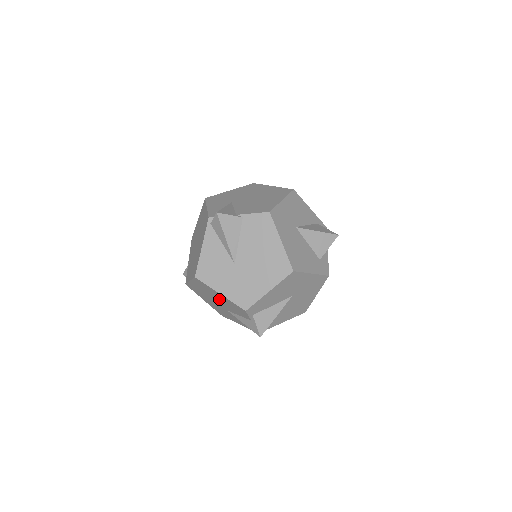
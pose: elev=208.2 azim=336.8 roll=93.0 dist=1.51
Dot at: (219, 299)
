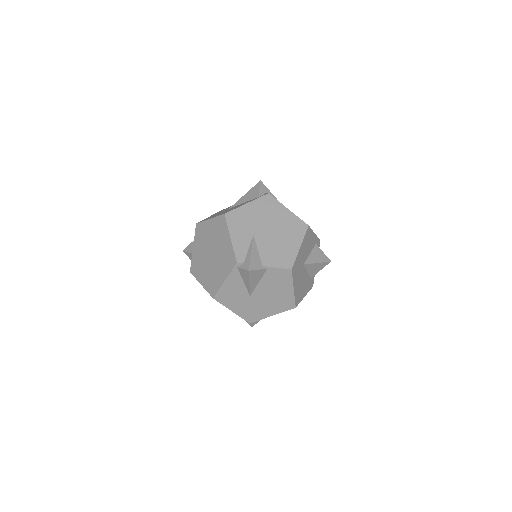
Dot at: occluded
